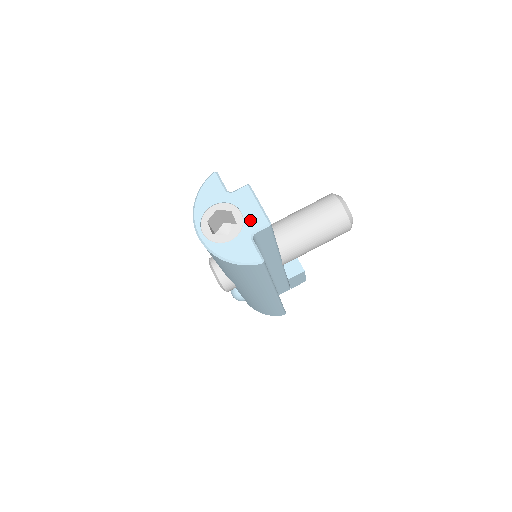
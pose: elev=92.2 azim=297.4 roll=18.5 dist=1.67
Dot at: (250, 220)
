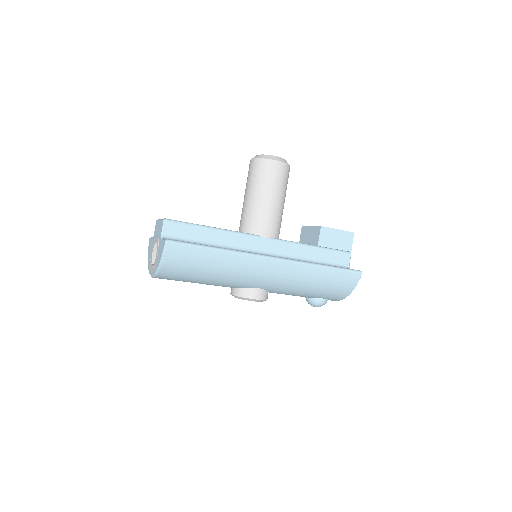
Dot at: (159, 233)
